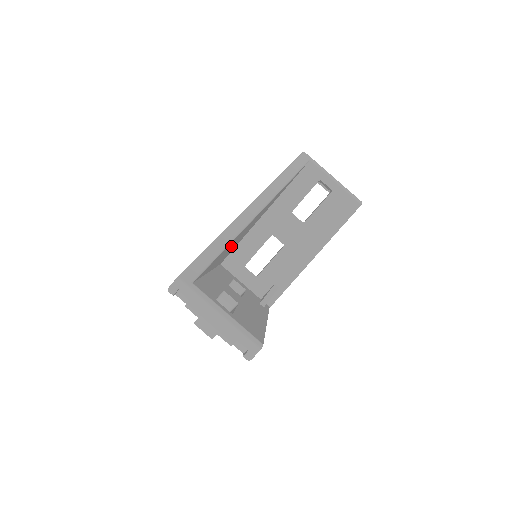
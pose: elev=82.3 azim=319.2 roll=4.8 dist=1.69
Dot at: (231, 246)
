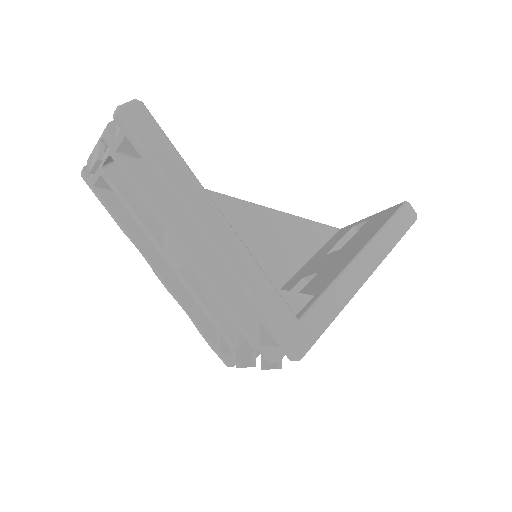
Dot at: occluded
